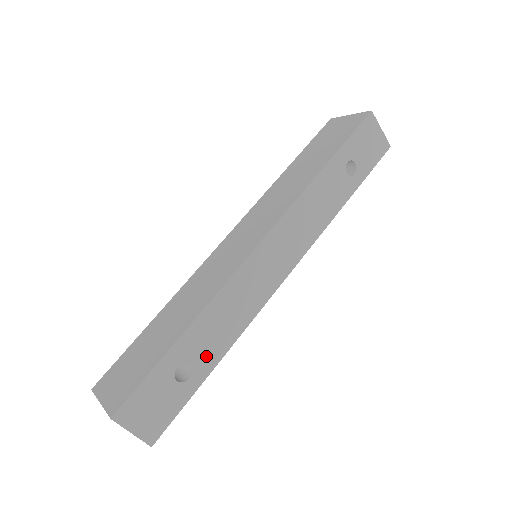
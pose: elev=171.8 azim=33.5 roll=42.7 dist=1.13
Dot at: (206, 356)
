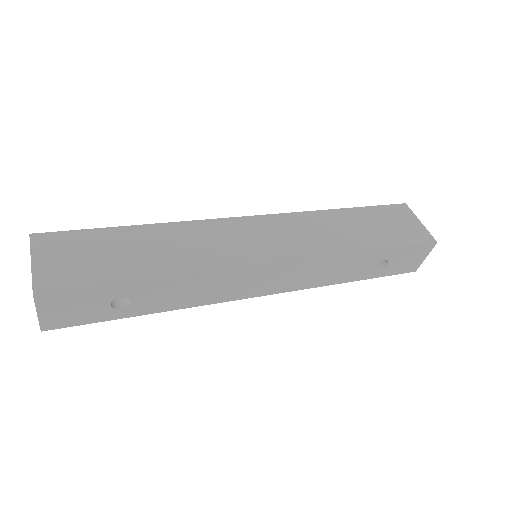
Dot at: (150, 304)
